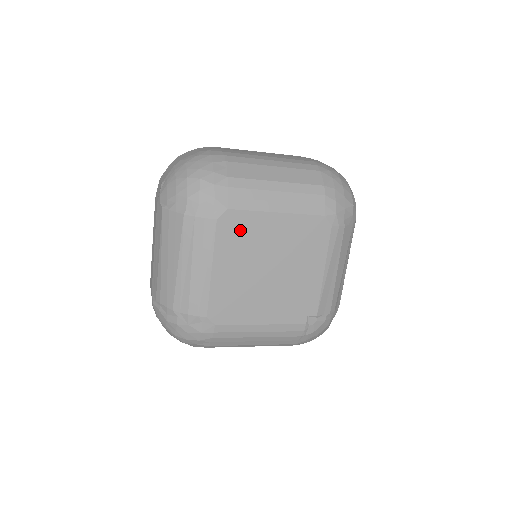
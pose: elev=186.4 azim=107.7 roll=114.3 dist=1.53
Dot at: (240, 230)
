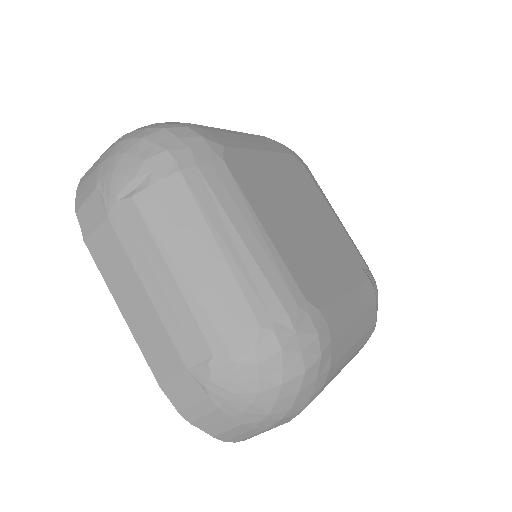
Dot at: (250, 173)
